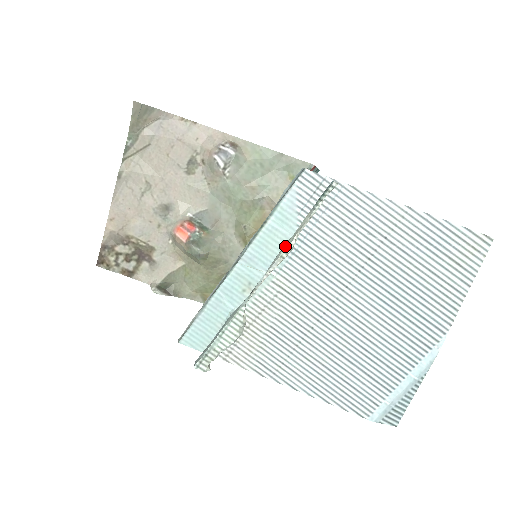
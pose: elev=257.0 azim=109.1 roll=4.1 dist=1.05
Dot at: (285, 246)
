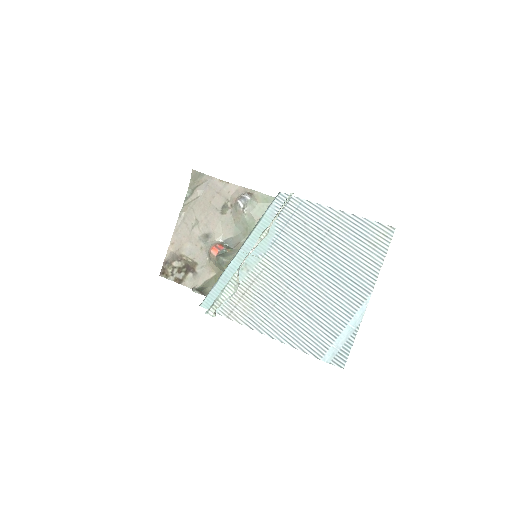
Dot at: (263, 232)
